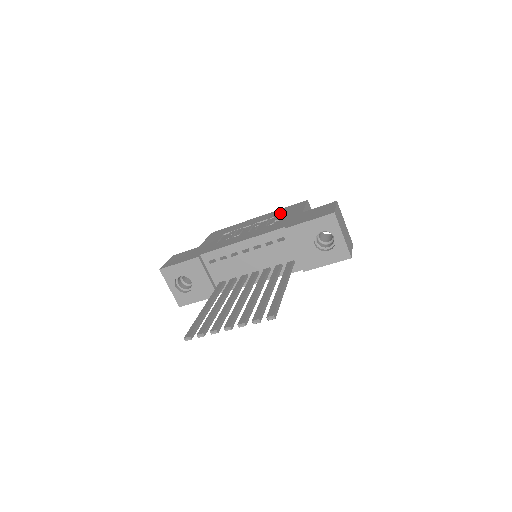
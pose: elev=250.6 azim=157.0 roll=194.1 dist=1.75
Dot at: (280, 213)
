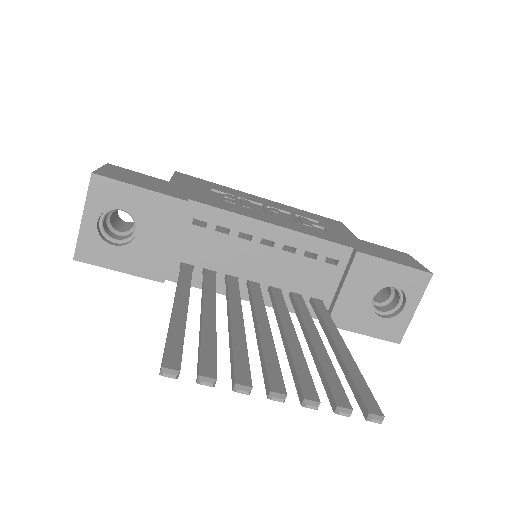
Dot at: (309, 216)
